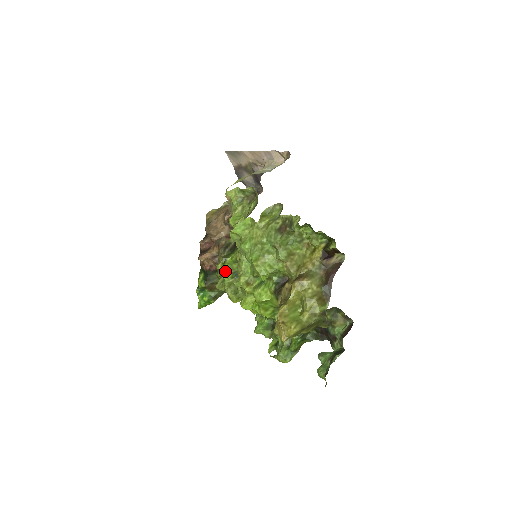
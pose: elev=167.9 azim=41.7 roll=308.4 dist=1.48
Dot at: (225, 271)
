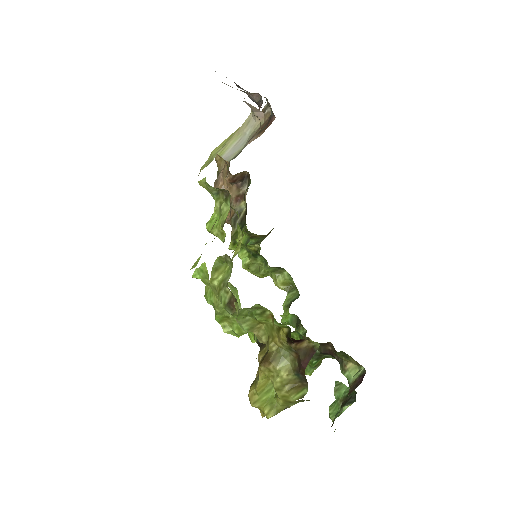
Dot at: occluded
